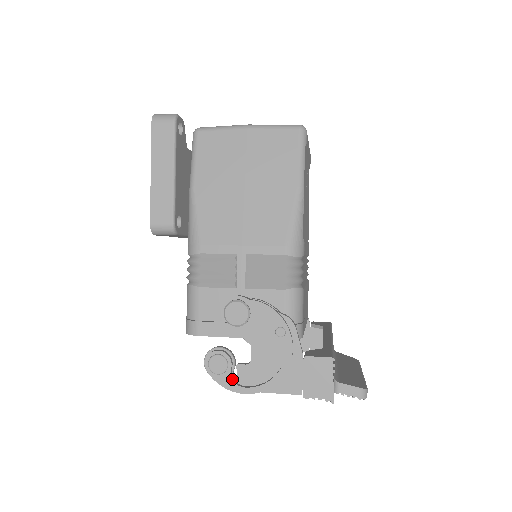
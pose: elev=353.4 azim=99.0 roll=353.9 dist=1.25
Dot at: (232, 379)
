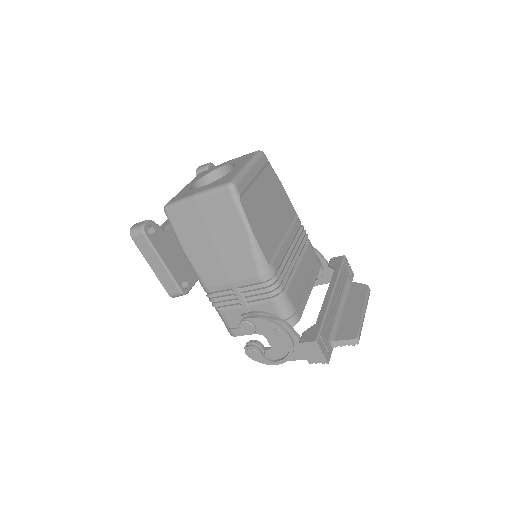
Dot at: (265, 359)
